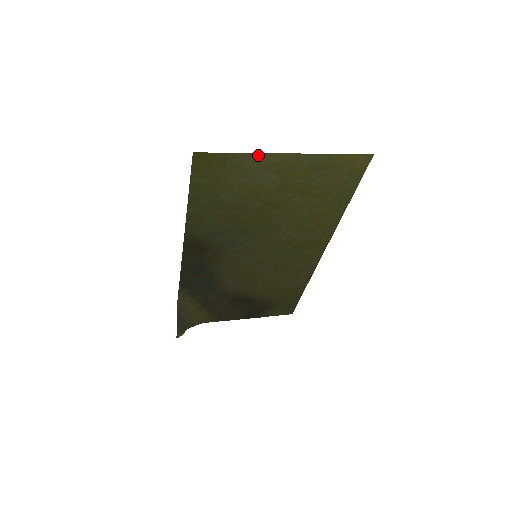
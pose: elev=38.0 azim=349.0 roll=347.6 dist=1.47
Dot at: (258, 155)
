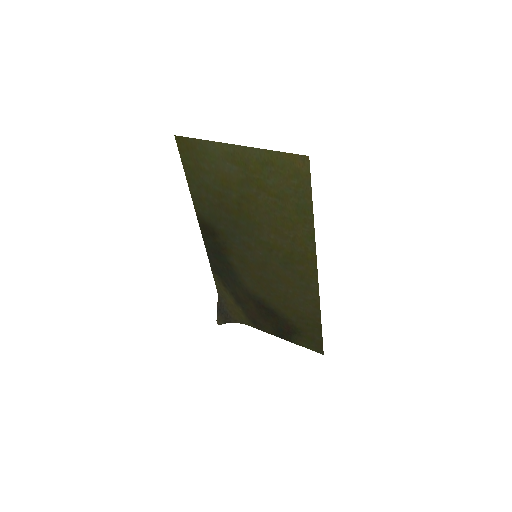
Dot at: (215, 143)
